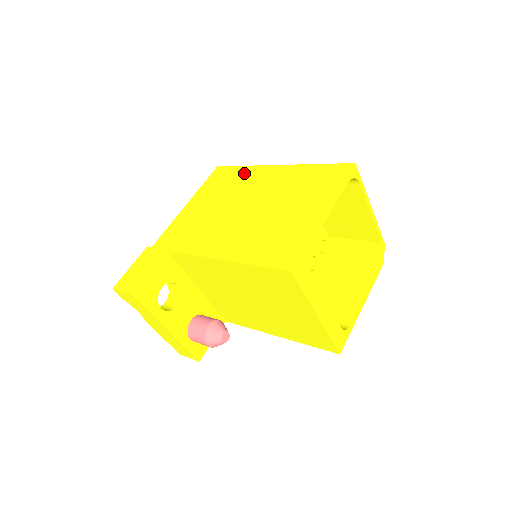
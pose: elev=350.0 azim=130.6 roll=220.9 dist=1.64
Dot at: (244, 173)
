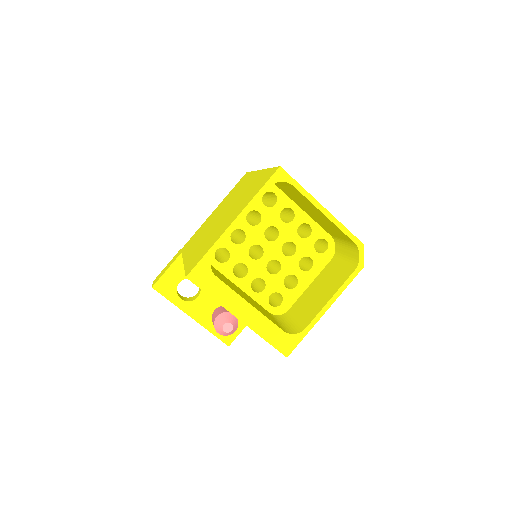
Dot at: (246, 179)
